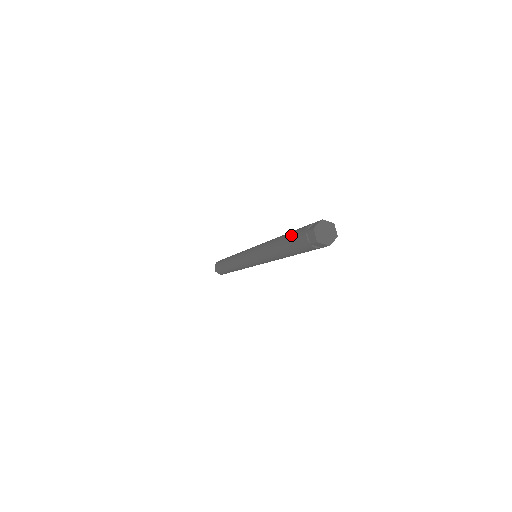
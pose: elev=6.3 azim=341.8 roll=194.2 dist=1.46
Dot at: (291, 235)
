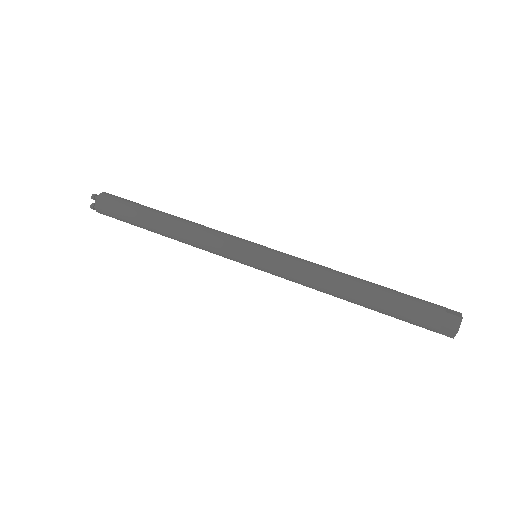
Dot at: (400, 309)
